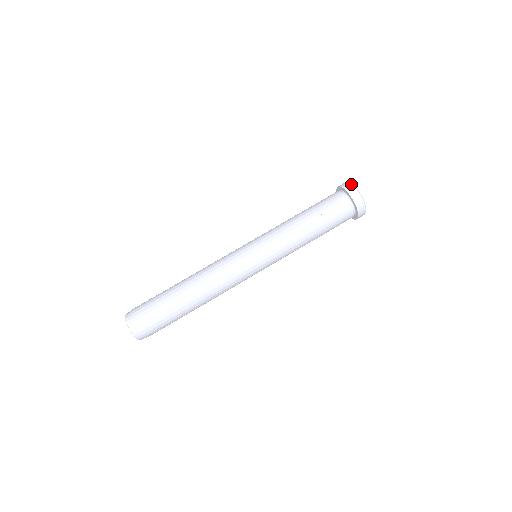
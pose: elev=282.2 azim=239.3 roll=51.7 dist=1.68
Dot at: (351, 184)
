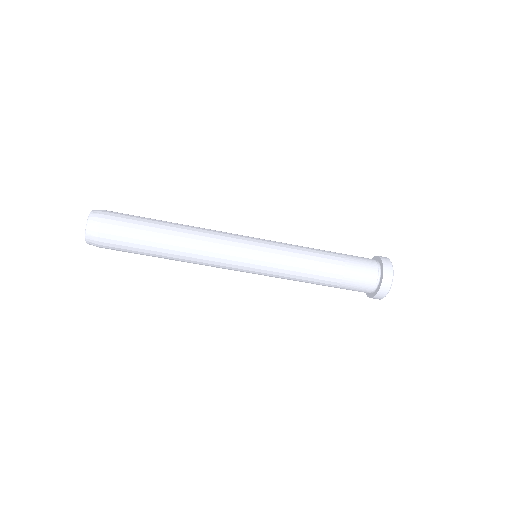
Dot at: occluded
